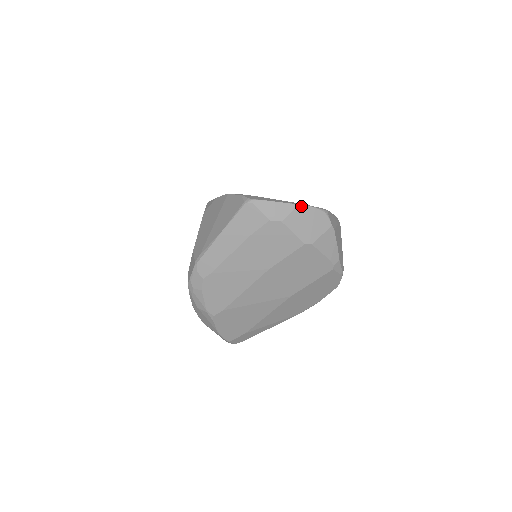
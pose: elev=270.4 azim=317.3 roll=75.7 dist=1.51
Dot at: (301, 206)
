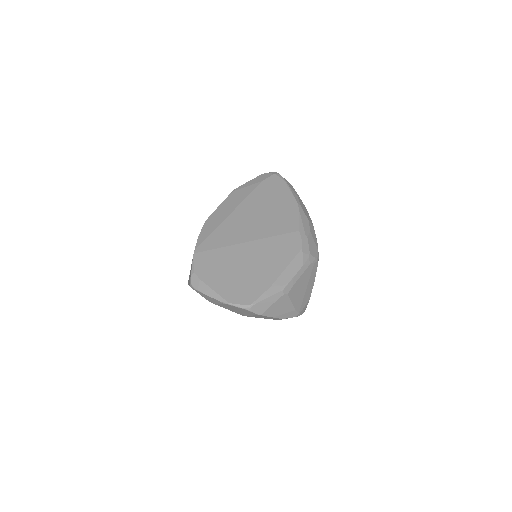
Dot at: (225, 304)
